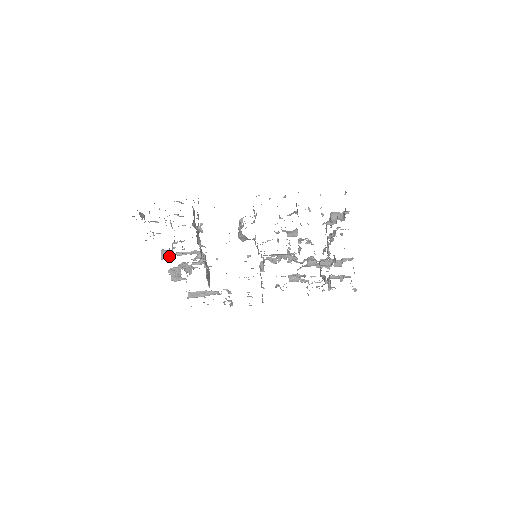
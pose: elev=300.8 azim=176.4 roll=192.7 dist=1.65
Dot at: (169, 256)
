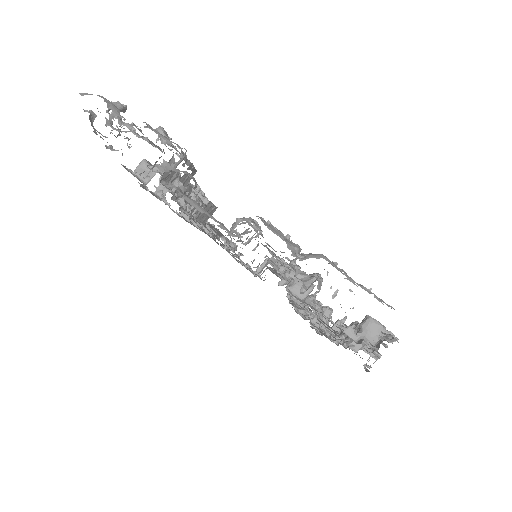
Dot at: (146, 175)
